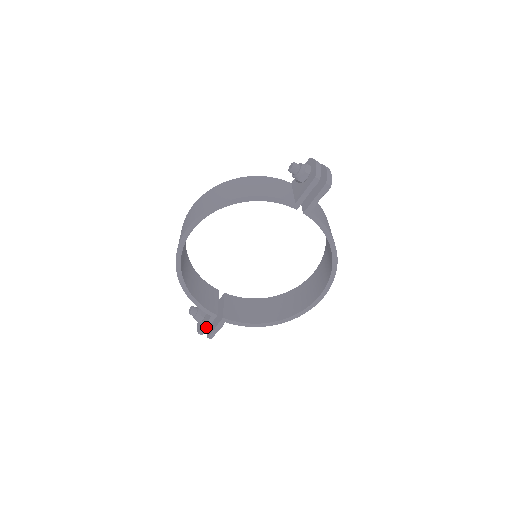
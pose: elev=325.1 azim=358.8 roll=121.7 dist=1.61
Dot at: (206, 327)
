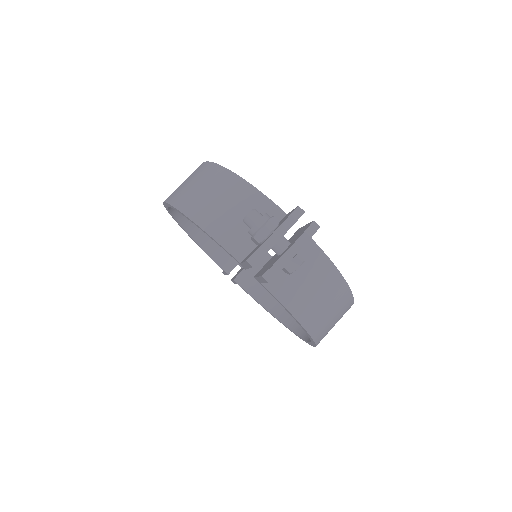
Dot at: (225, 274)
